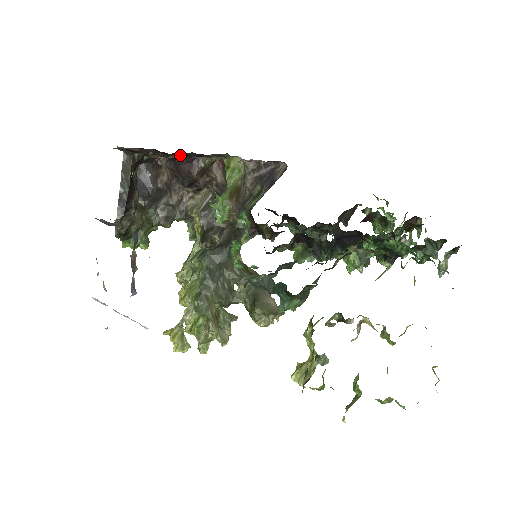
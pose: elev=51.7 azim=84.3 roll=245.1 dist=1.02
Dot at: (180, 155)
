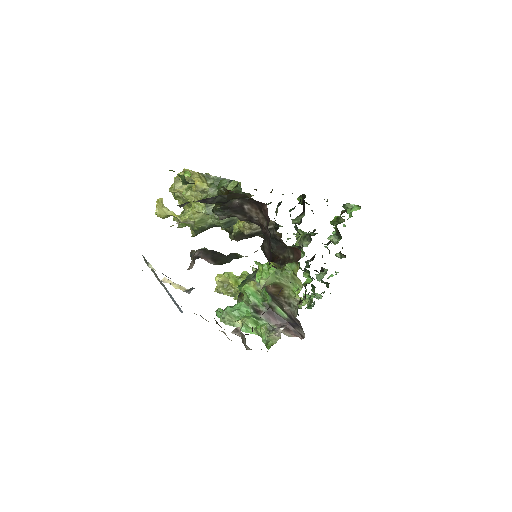
Dot at: occluded
